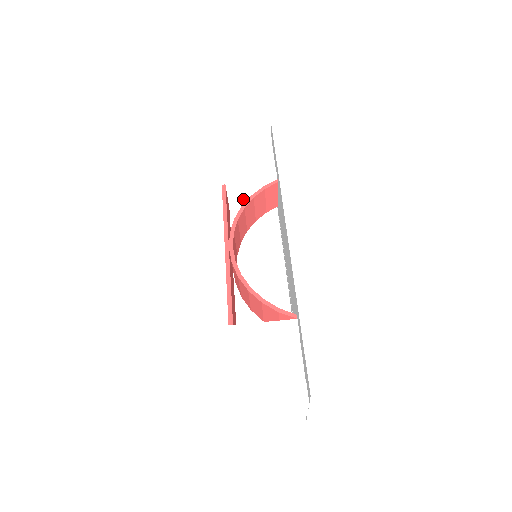
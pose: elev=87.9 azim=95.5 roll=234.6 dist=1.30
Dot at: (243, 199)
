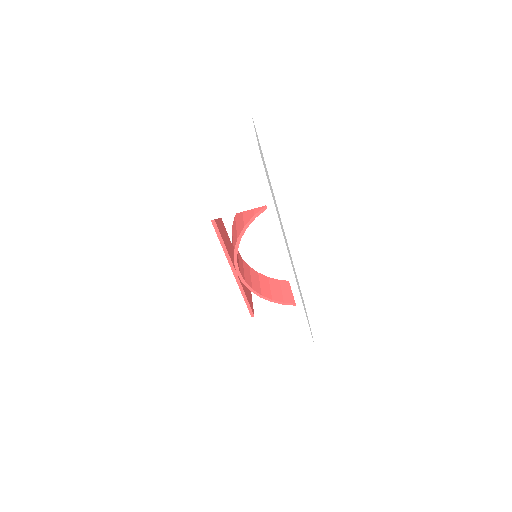
Dot at: occluded
